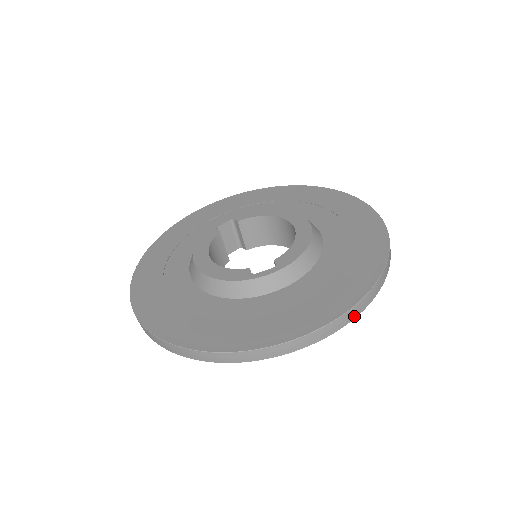
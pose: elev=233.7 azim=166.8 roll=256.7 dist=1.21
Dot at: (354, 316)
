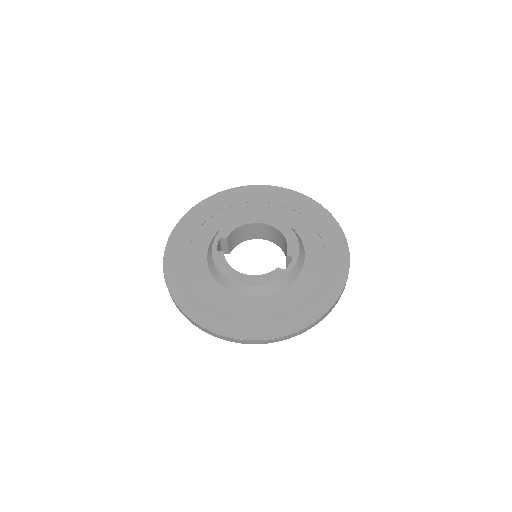
Dot at: occluded
